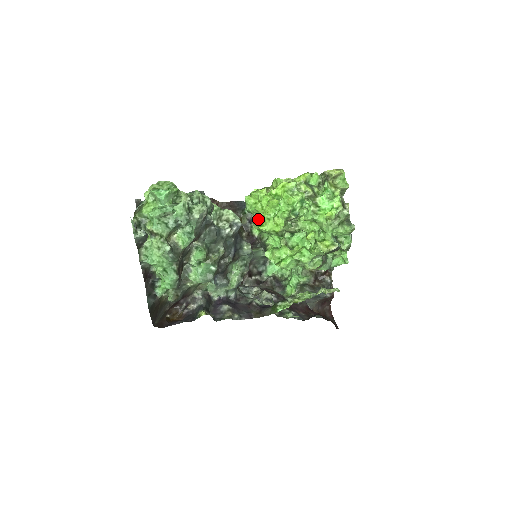
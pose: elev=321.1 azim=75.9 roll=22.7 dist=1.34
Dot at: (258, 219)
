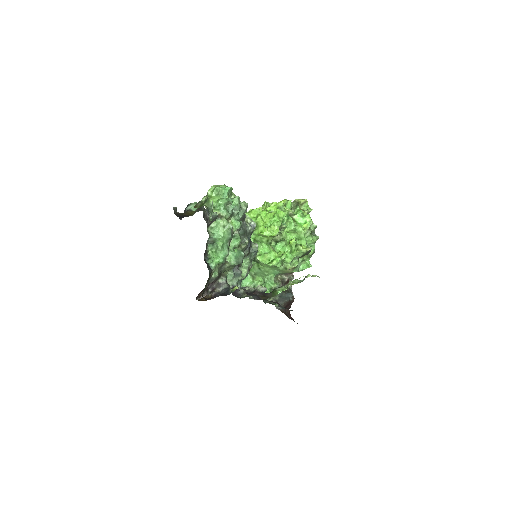
Dot at: (256, 229)
